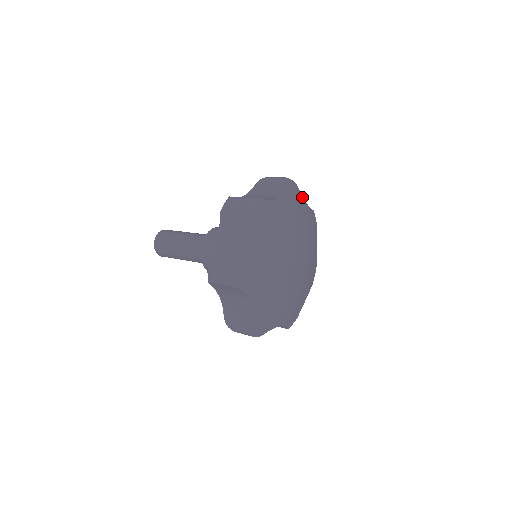
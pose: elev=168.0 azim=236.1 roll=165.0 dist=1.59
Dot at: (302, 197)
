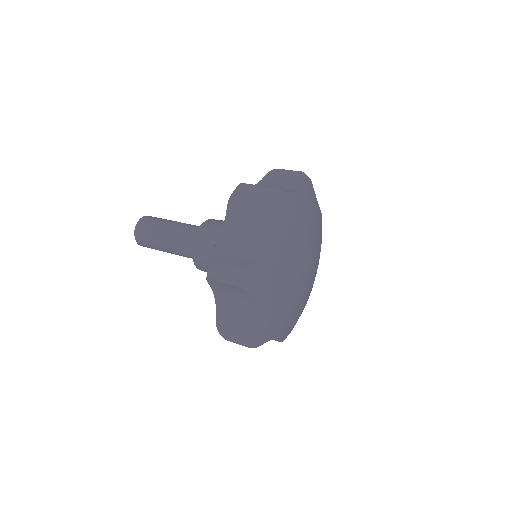
Dot at: (315, 196)
